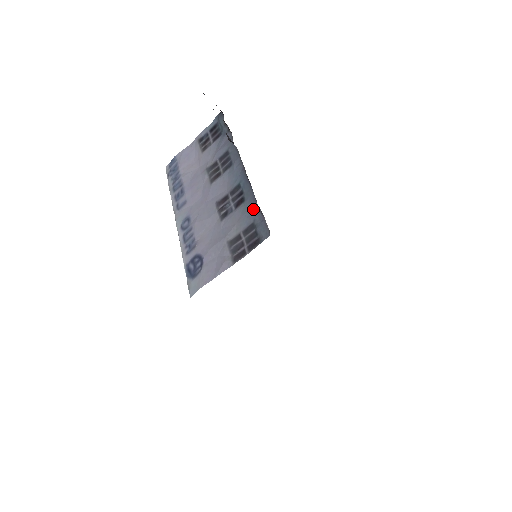
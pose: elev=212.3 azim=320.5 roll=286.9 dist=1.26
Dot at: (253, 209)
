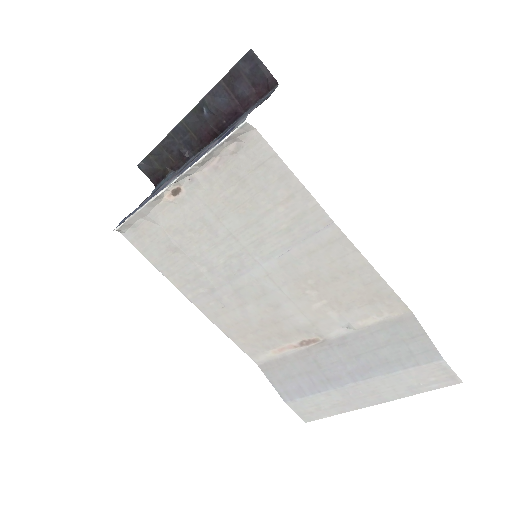
Dot at: (248, 111)
